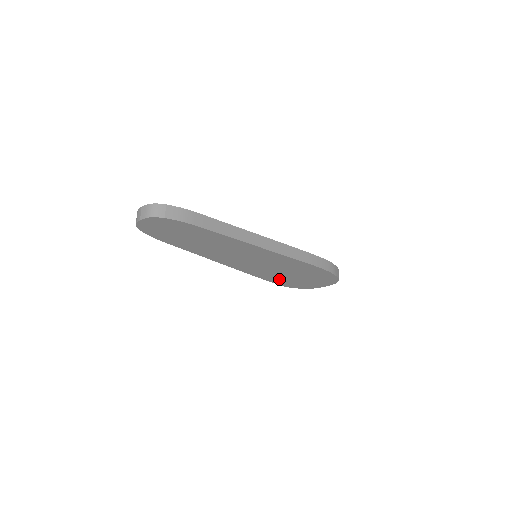
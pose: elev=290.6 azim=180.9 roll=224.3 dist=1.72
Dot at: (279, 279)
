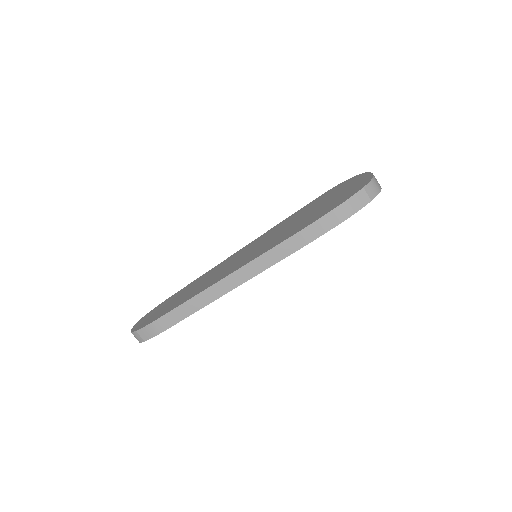
Dot at: occluded
